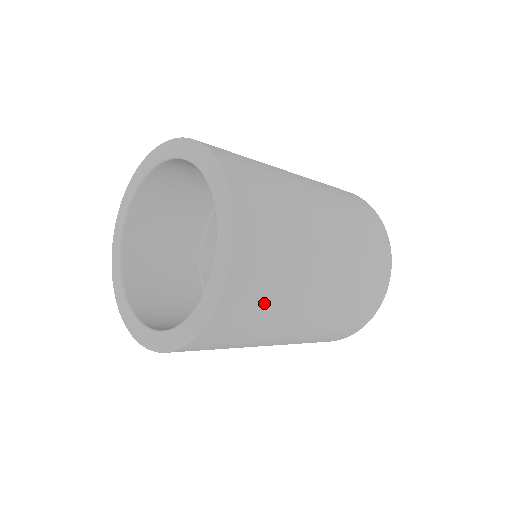
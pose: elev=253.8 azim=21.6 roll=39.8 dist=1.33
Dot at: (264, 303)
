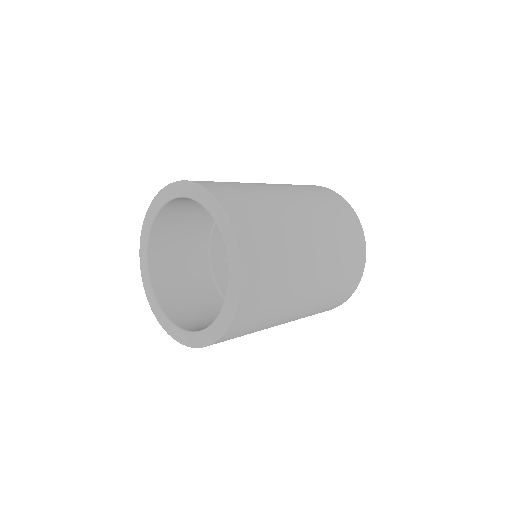
Dot at: (271, 241)
